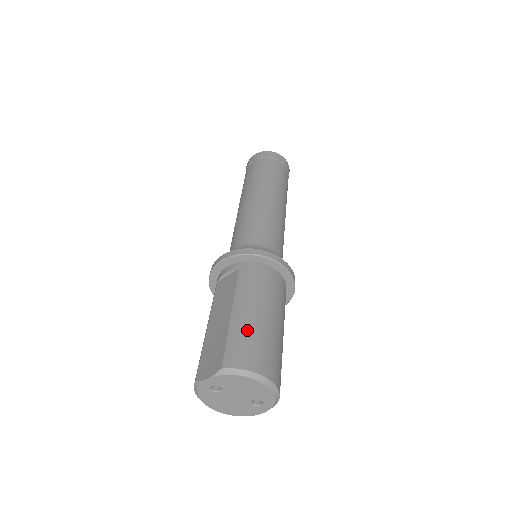
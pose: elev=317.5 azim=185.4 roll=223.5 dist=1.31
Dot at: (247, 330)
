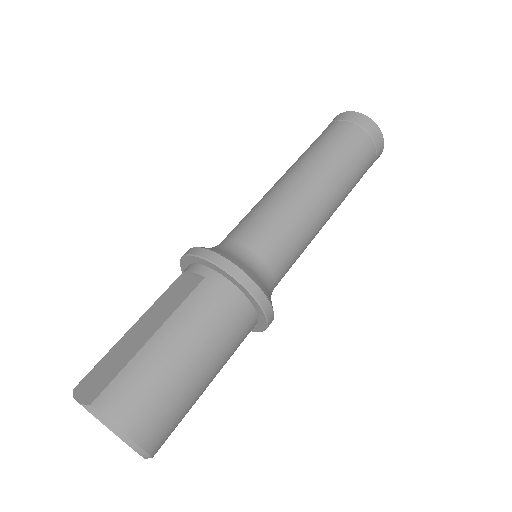
Dot at: (151, 371)
